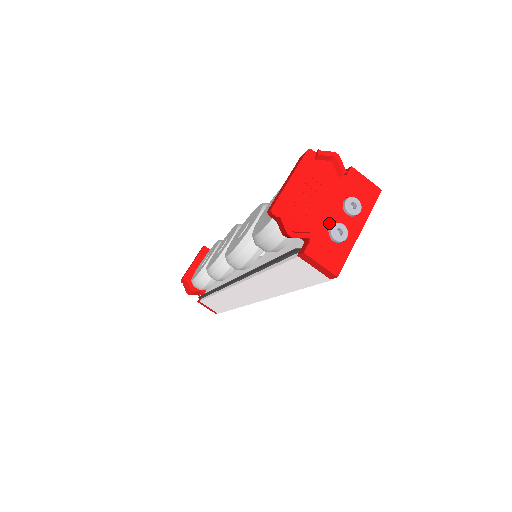
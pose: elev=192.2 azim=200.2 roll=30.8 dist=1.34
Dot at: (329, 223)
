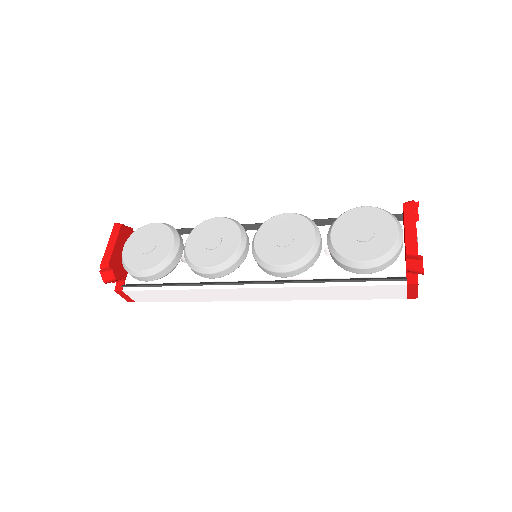
Dot at: occluded
